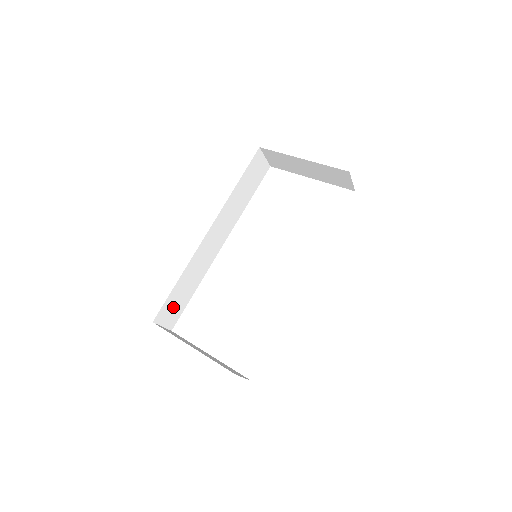
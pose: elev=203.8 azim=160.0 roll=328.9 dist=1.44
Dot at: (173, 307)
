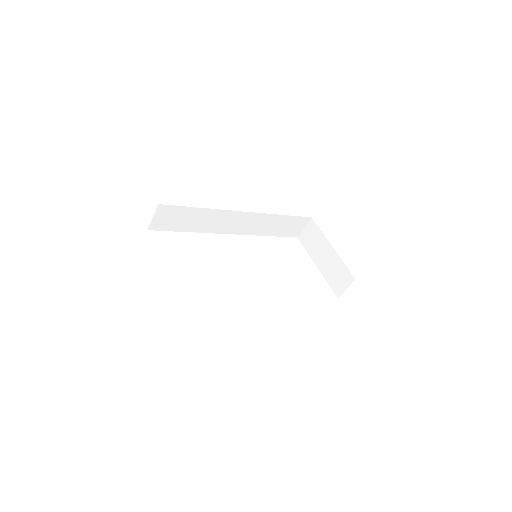
Dot at: (173, 218)
